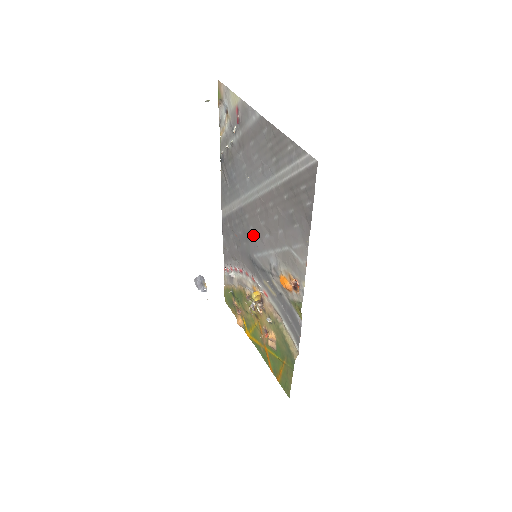
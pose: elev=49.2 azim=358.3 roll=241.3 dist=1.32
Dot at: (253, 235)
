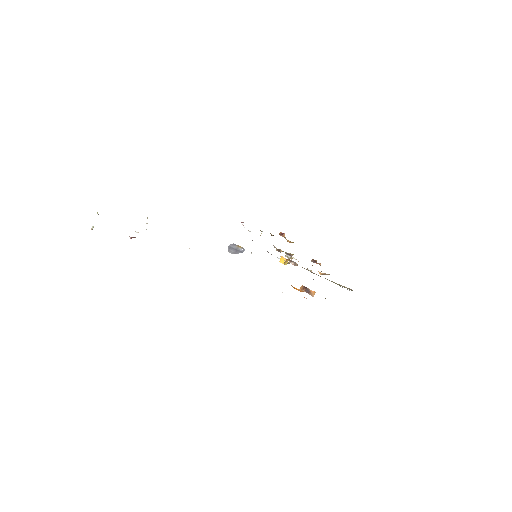
Dot at: occluded
